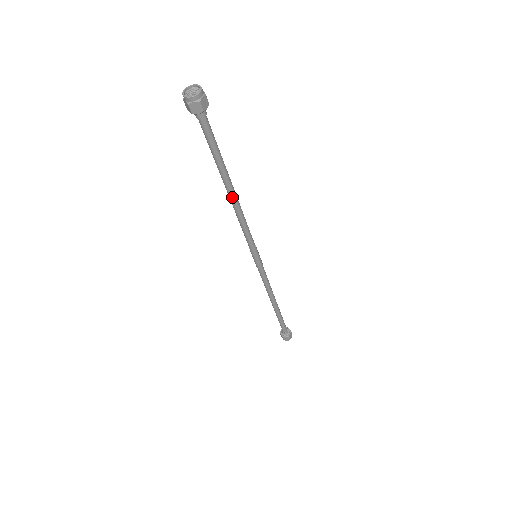
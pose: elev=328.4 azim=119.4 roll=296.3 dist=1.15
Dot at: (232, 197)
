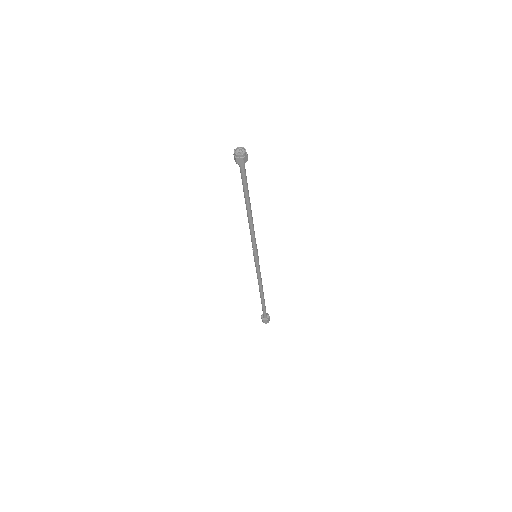
Dot at: (249, 215)
